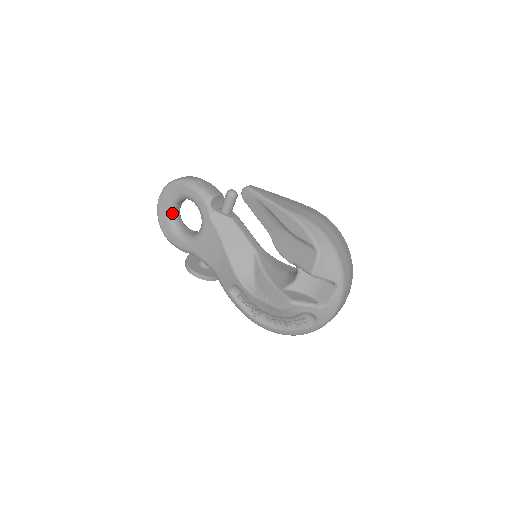
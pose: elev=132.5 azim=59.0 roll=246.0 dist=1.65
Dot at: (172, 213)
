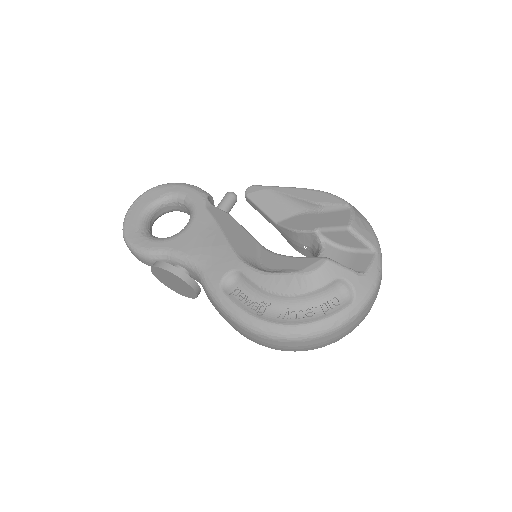
Dot at: (146, 218)
